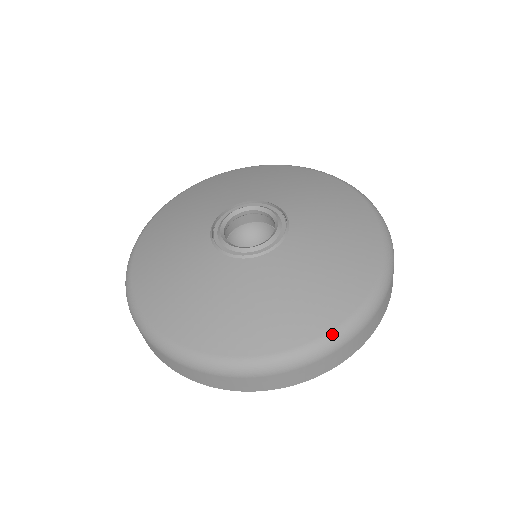
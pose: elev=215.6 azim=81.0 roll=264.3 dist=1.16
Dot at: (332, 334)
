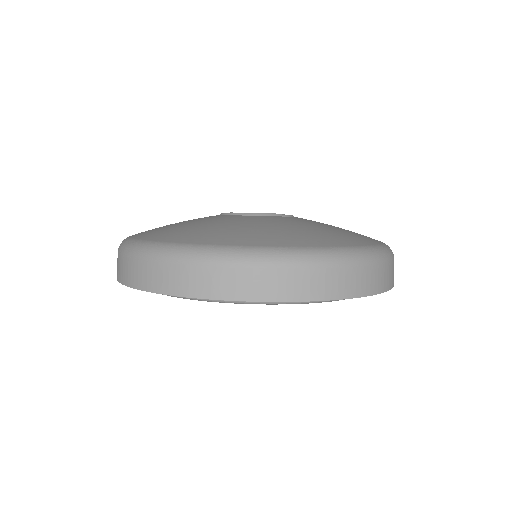
Dot at: (346, 248)
